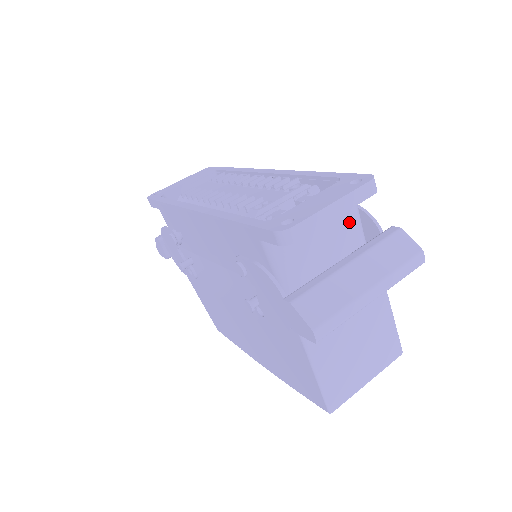
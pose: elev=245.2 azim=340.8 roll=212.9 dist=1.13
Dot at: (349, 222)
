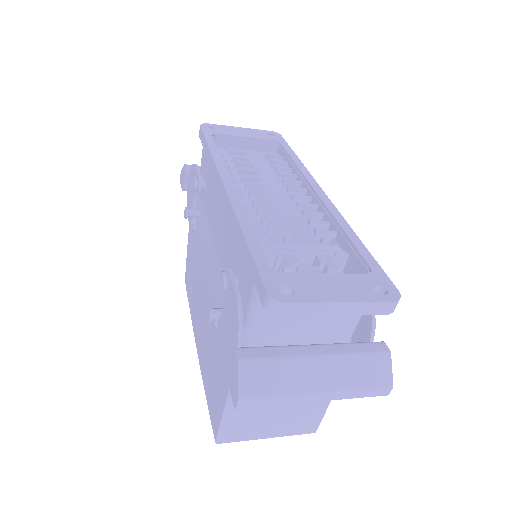
Dot at: occluded
